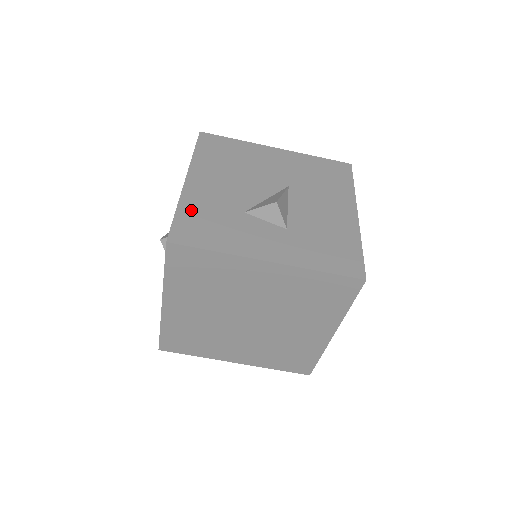
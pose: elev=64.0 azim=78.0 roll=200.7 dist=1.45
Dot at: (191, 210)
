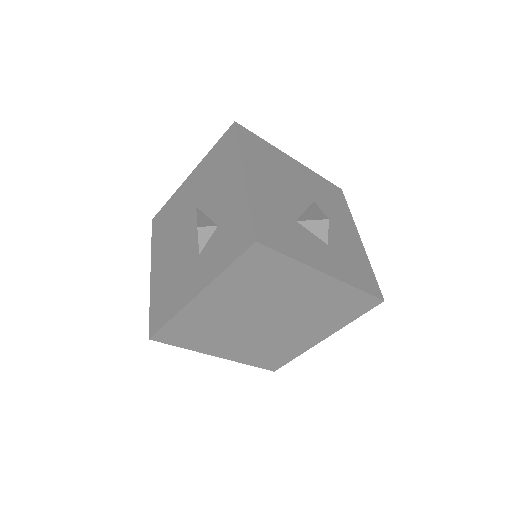
Dot at: (261, 210)
